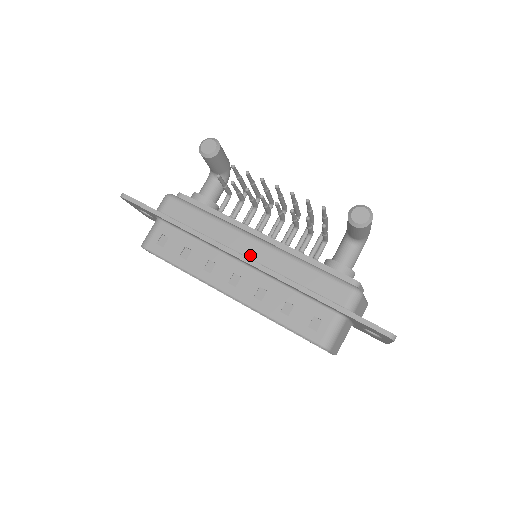
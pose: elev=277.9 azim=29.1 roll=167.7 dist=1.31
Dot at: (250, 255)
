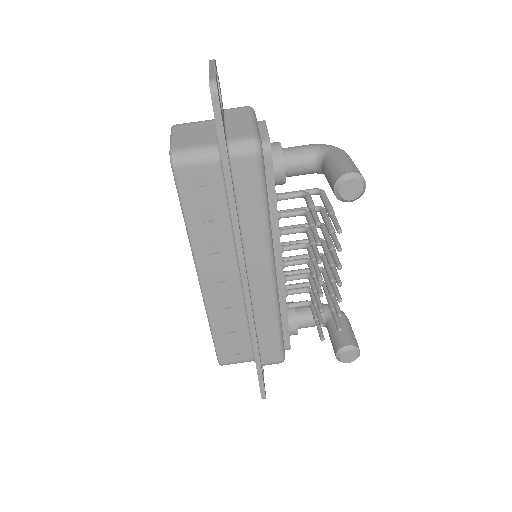
Dot at: (253, 280)
